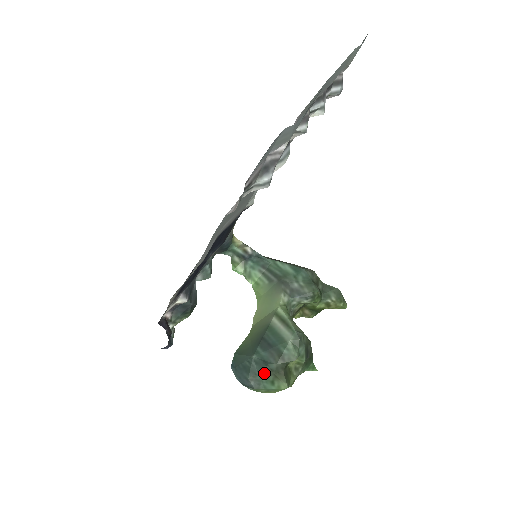
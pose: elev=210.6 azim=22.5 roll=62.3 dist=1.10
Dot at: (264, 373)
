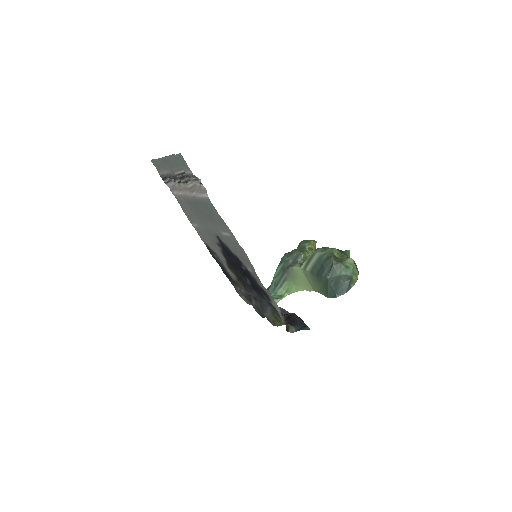
Dot at: (339, 271)
